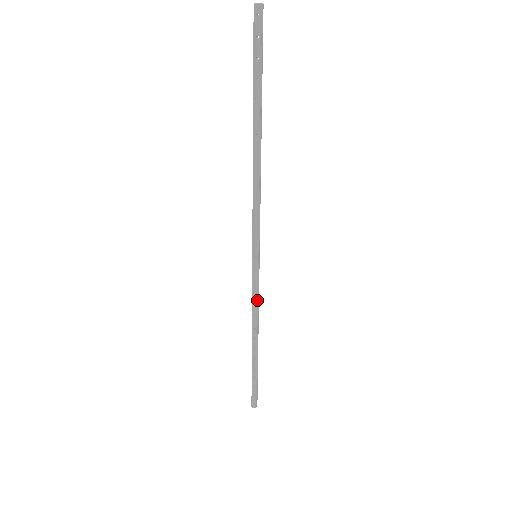
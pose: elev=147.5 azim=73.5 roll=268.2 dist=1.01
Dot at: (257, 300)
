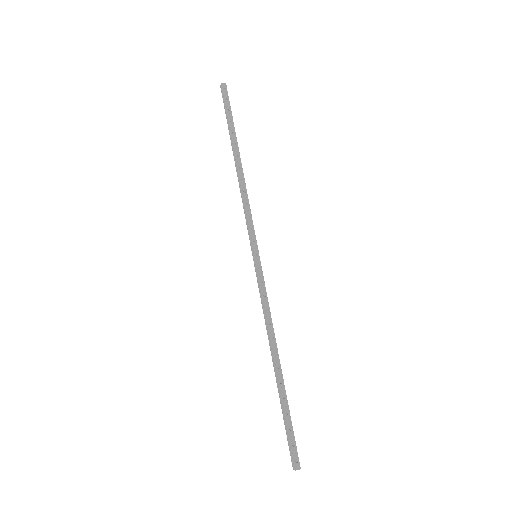
Dot at: (268, 302)
